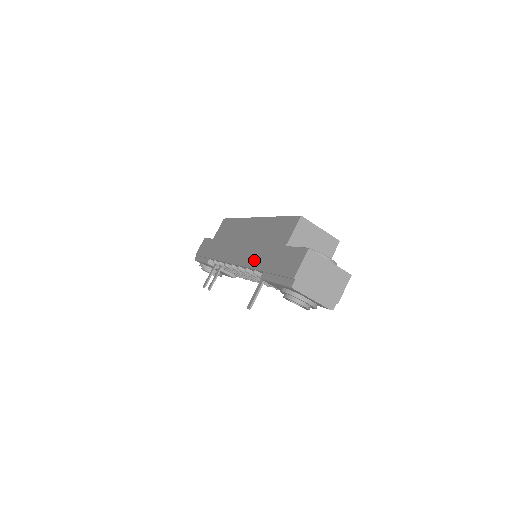
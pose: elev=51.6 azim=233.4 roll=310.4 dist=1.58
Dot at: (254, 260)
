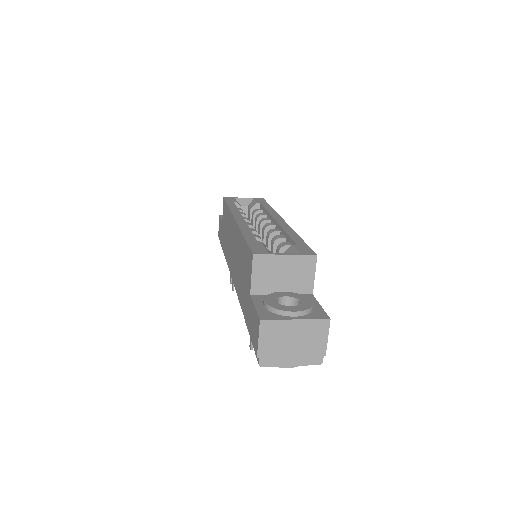
Dot at: (239, 292)
